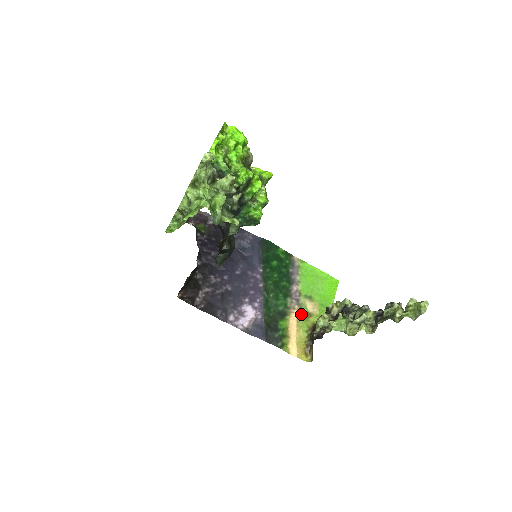
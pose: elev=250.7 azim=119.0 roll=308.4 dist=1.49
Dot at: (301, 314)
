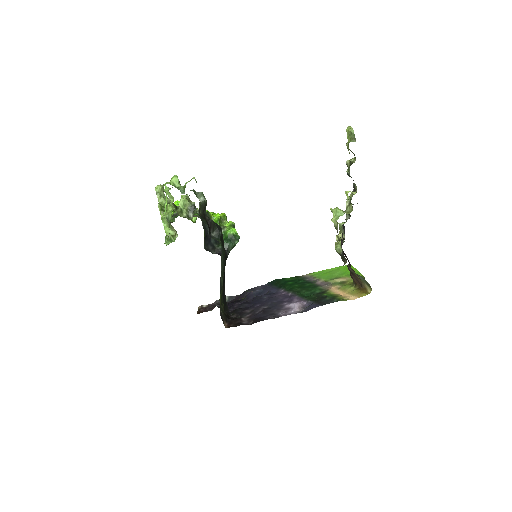
Dot at: (338, 285)
